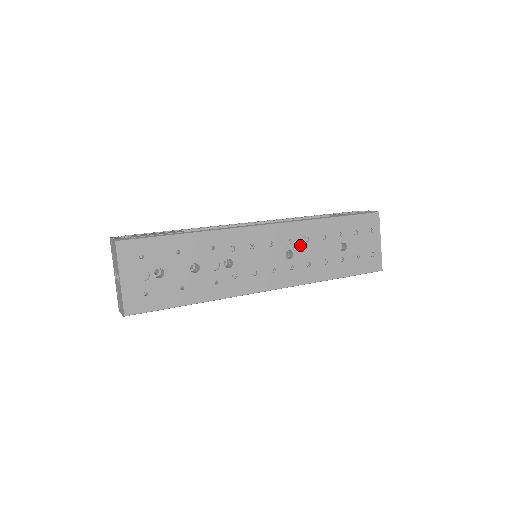
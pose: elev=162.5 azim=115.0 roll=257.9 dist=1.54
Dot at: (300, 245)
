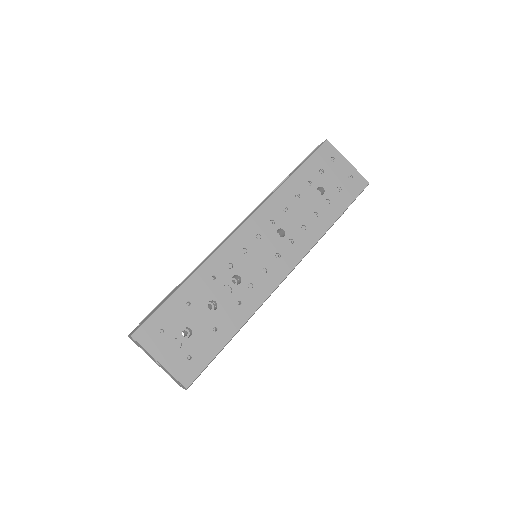
Dot at: (283, 218)
